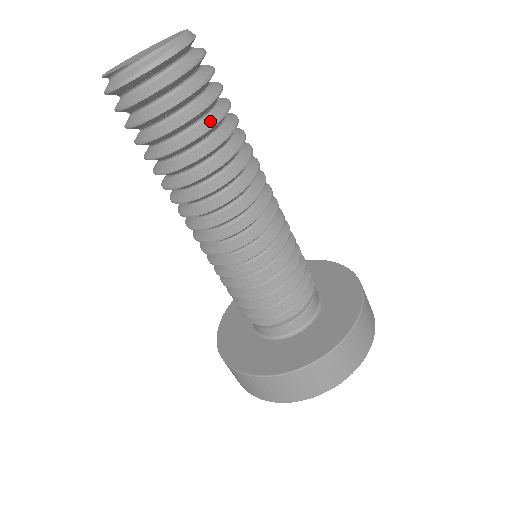
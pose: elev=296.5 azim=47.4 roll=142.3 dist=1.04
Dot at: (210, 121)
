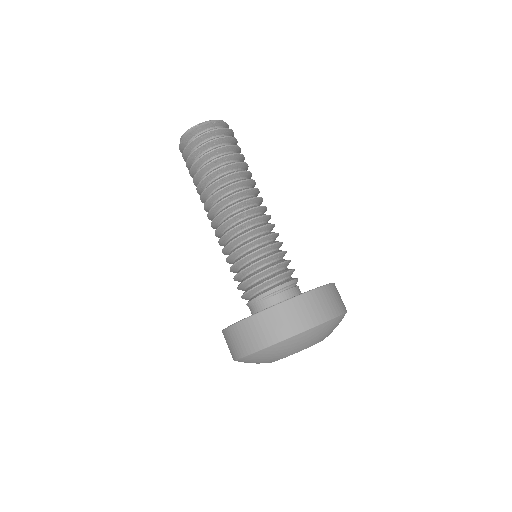
Dot at: (222, 156)
